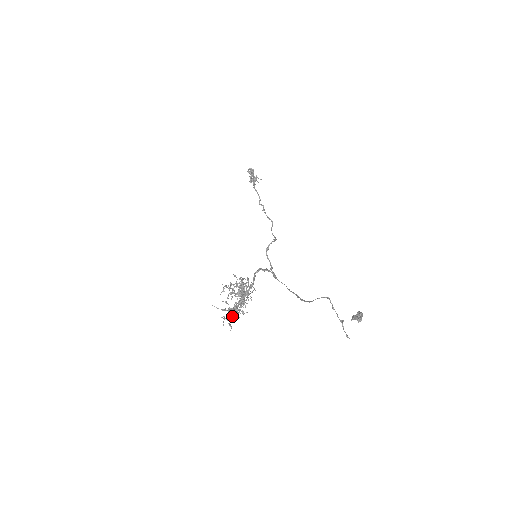
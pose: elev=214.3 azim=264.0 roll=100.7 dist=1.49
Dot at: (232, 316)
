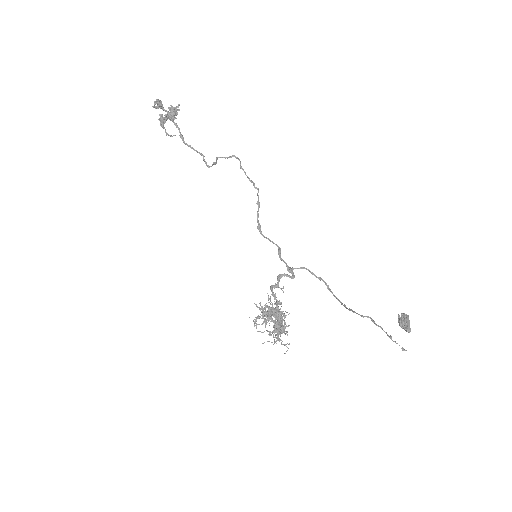
Dot at: occluded
